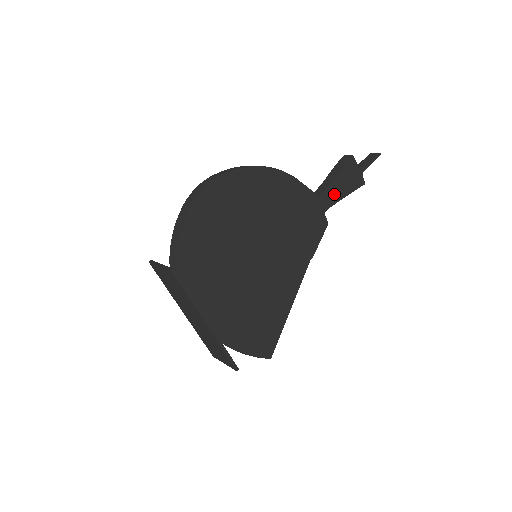
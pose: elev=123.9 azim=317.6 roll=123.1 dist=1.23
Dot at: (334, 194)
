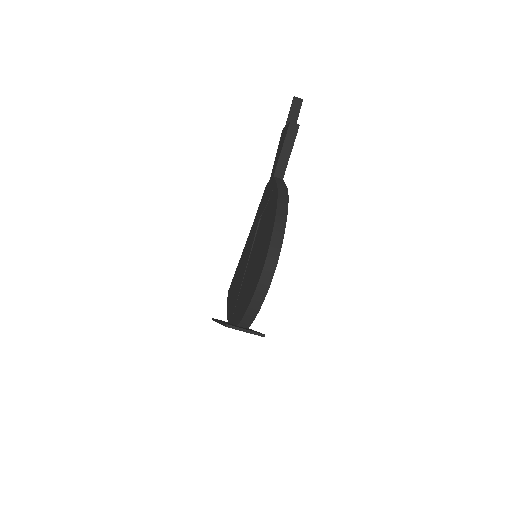
Dot at: occluded
